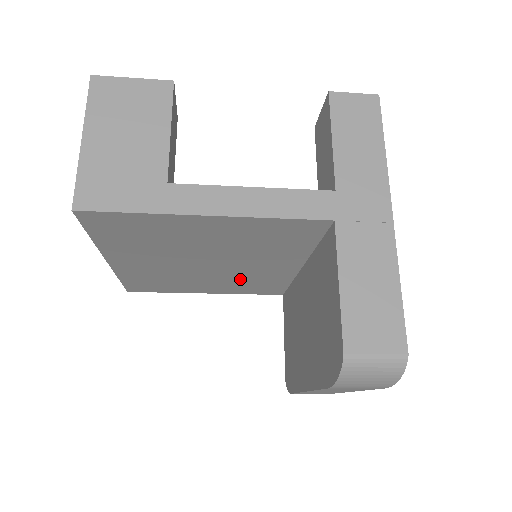
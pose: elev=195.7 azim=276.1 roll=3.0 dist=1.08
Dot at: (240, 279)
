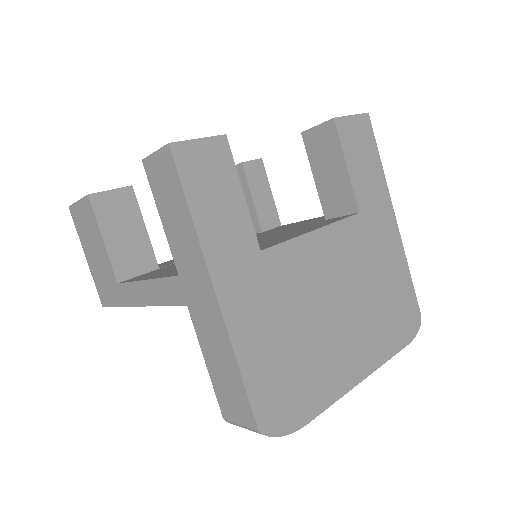
Dot at: occluded
